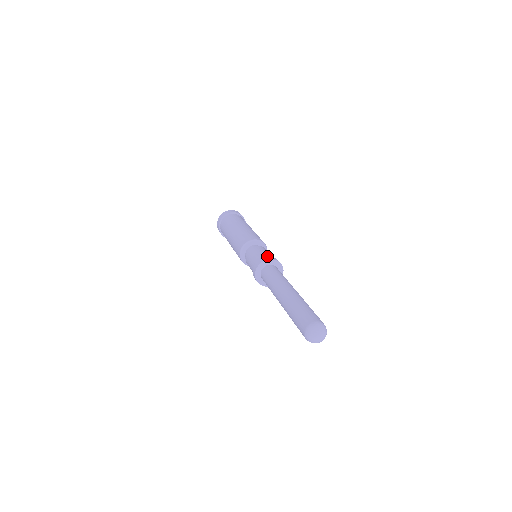
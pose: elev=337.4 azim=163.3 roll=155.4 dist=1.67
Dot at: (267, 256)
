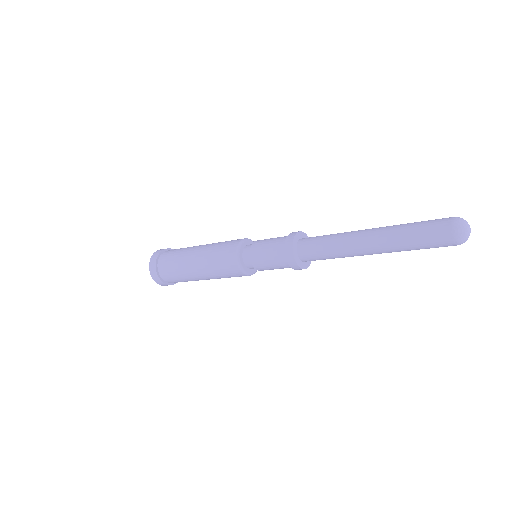
Dot at: (293, 232)
